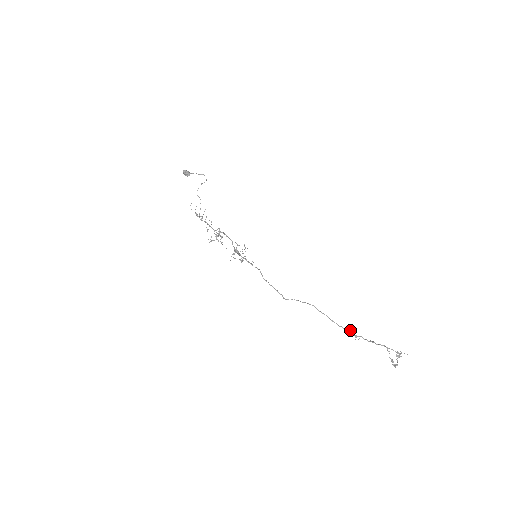
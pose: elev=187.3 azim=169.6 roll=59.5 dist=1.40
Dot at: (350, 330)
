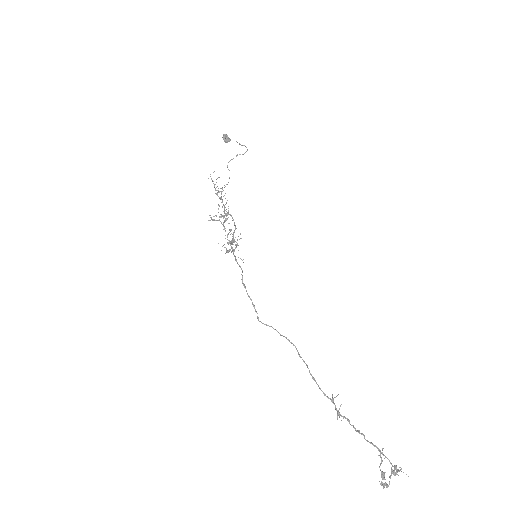
Dot at: occluded
